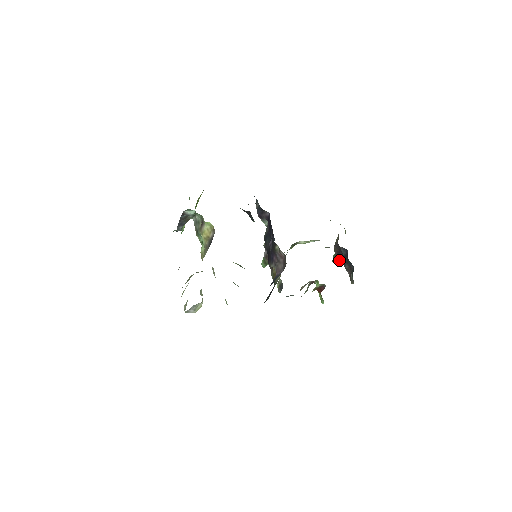
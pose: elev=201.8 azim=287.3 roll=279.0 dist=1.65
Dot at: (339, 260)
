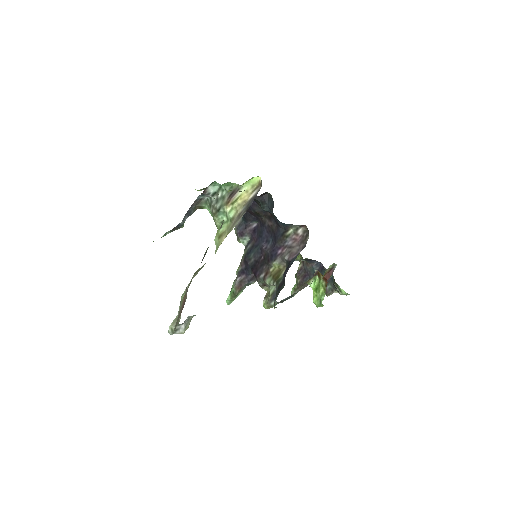
Dot at: (302, 288)
